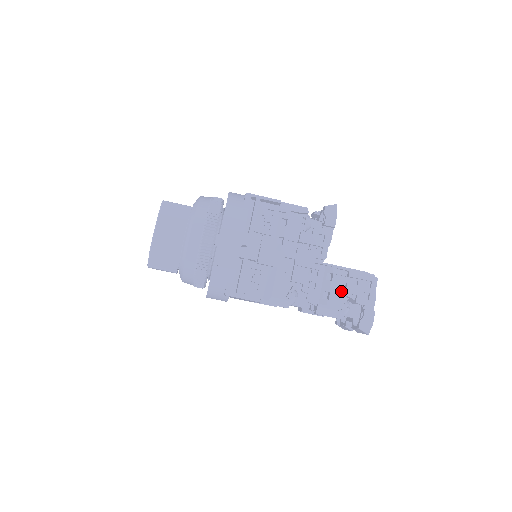
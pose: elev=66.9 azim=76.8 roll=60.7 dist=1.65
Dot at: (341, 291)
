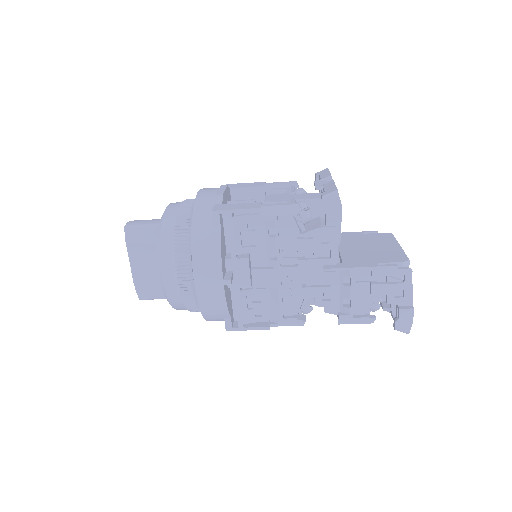
Dot at: (366, 292)
